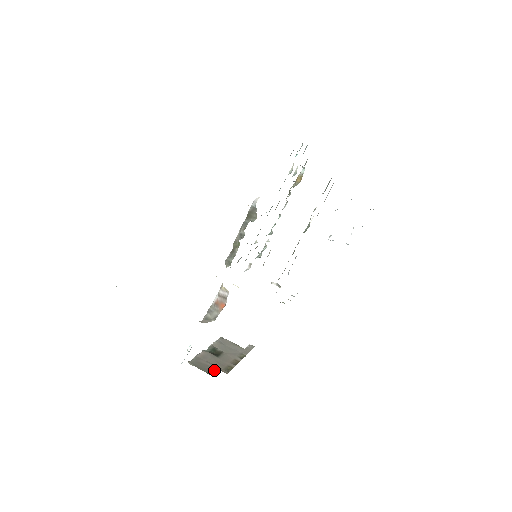
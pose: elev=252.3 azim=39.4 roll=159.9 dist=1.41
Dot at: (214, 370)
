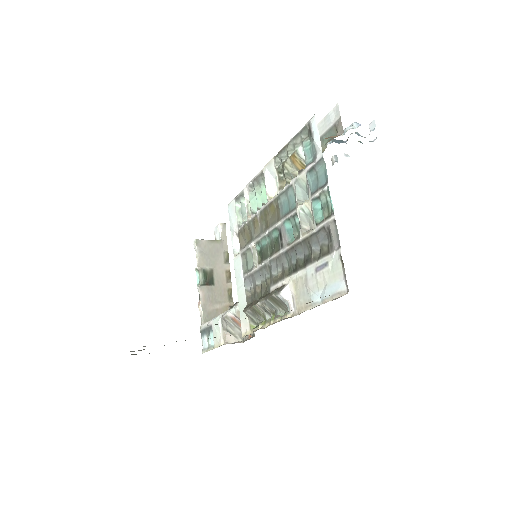
Dot at: occluded
